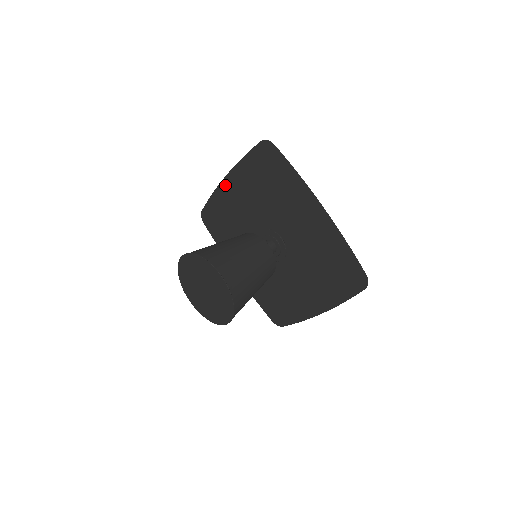
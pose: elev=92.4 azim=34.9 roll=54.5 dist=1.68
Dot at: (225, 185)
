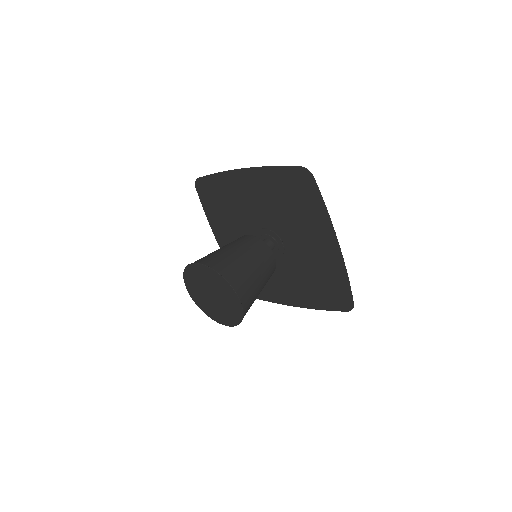
Dot at: (238, 175)
